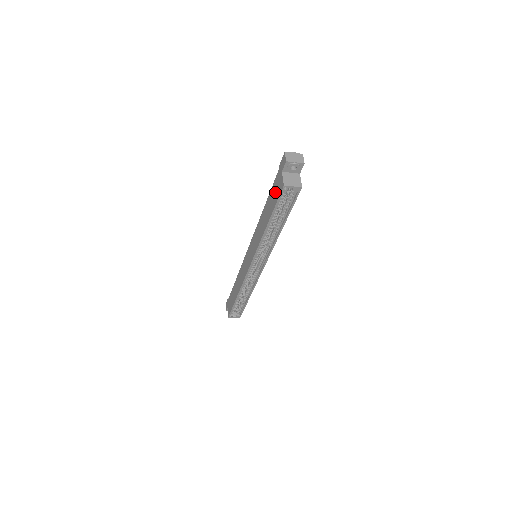
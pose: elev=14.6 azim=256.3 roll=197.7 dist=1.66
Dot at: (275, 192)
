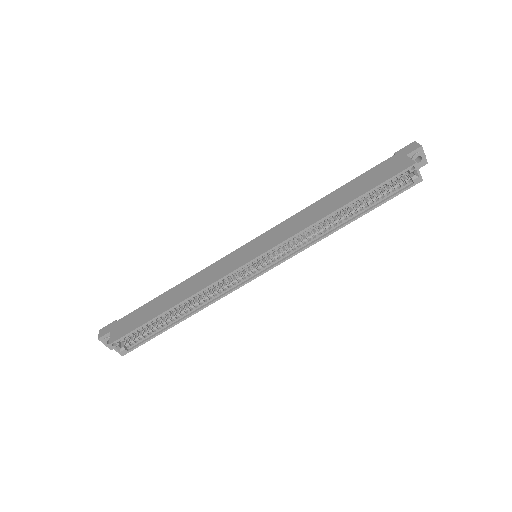
Dot at: (381, 173)
